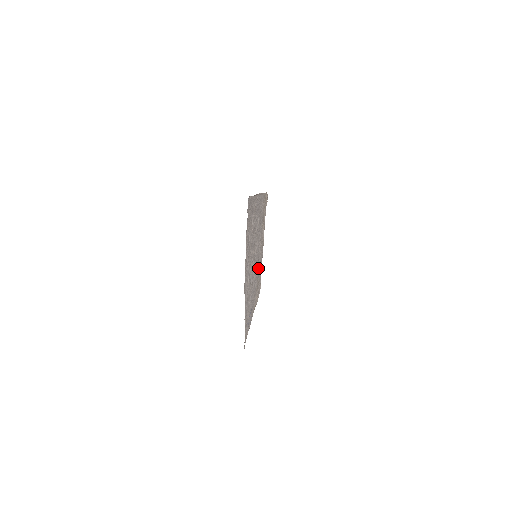
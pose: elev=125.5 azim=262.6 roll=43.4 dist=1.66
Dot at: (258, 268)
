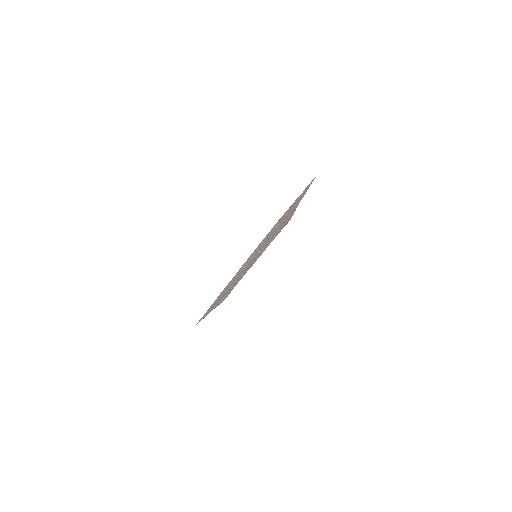
Dot at: occluded
